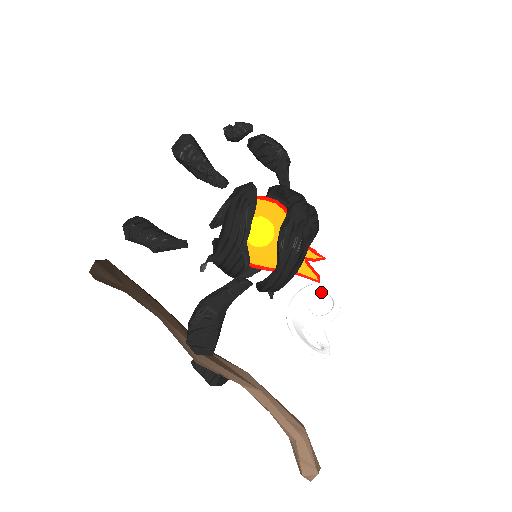
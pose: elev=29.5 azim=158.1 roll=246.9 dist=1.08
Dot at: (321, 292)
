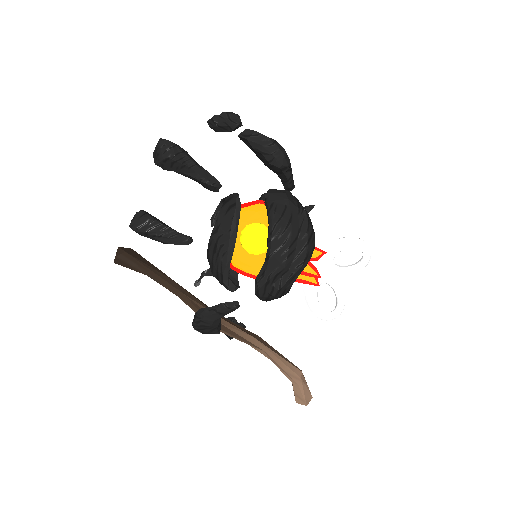
Dot at: (349, 247)
